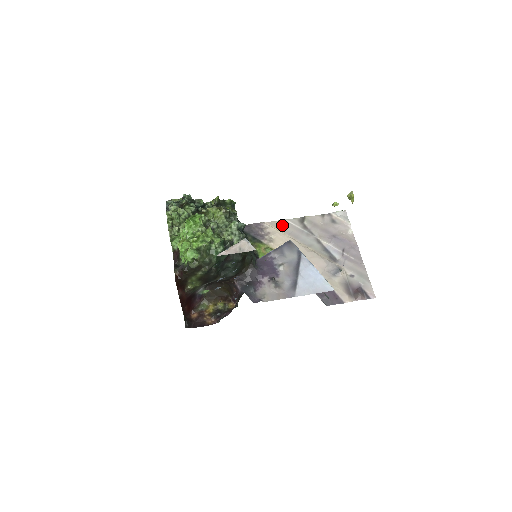
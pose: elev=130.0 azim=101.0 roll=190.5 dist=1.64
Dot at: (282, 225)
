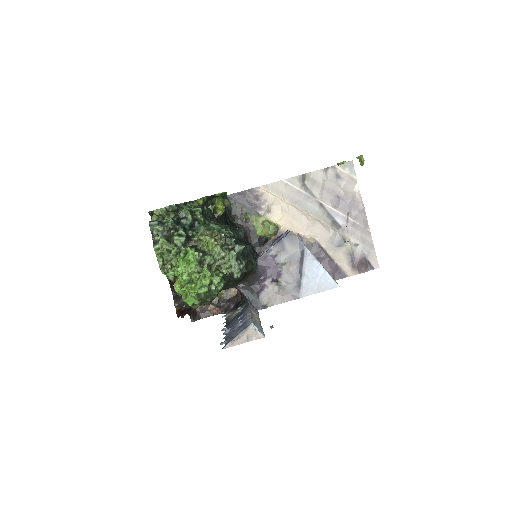
Dot at: (280, 188)
